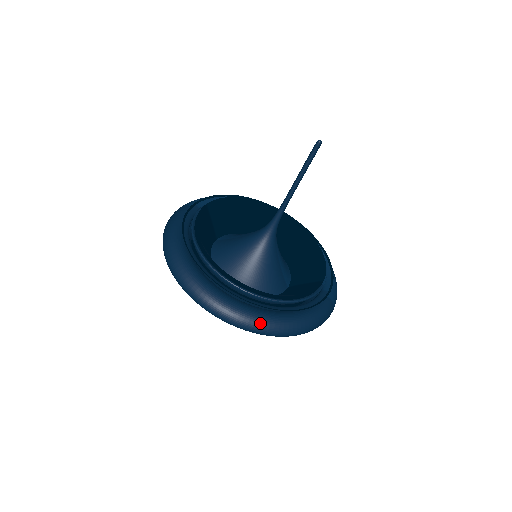
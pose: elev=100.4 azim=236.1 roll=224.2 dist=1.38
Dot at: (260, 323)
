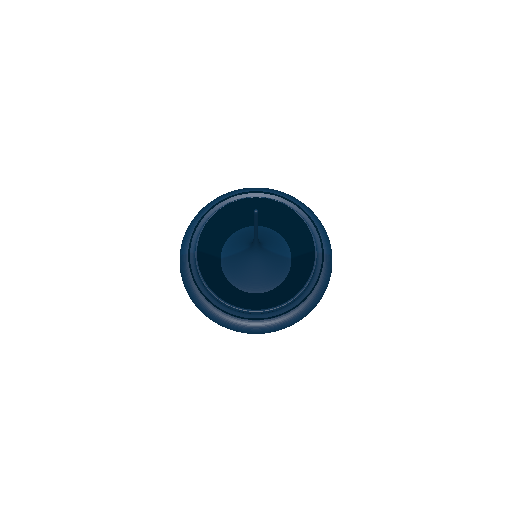
Dot at: (292, 321)
